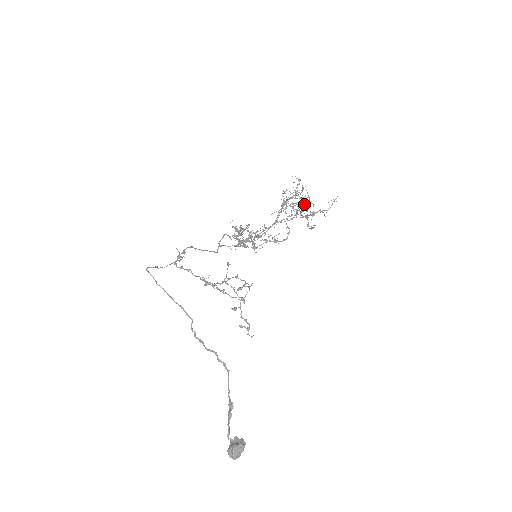
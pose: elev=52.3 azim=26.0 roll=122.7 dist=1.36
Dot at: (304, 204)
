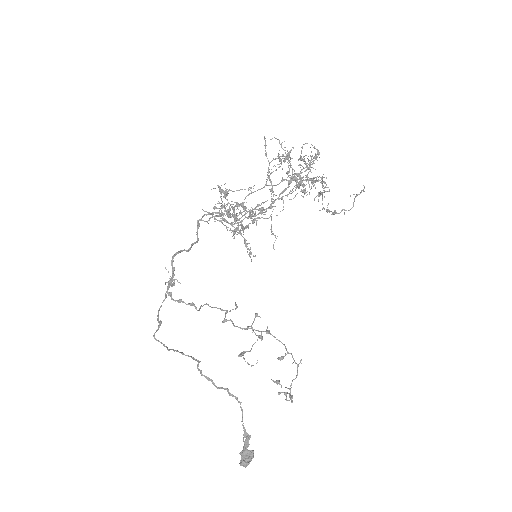
Dot at: (314, 181)
